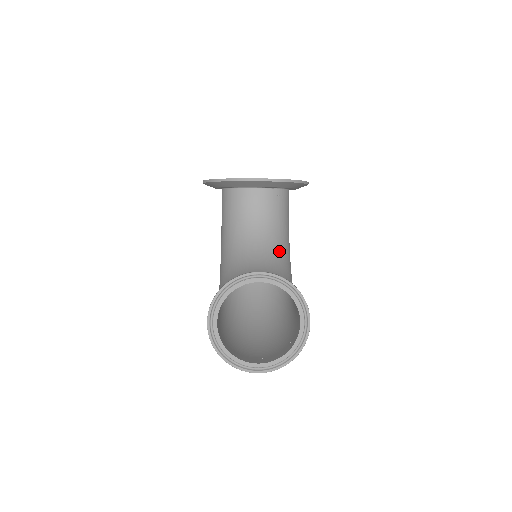
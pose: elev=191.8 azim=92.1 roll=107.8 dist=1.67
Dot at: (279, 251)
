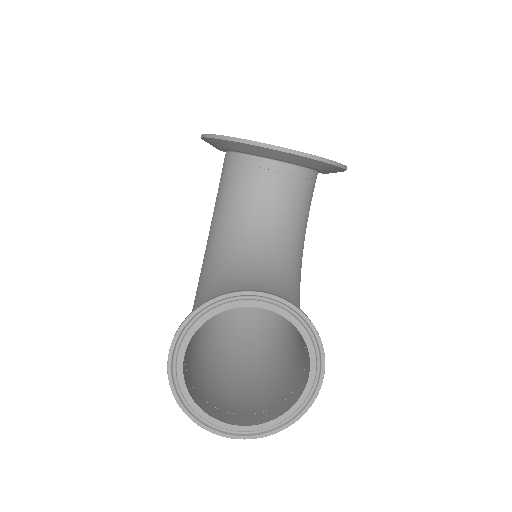
Dot at: (291, 257)
